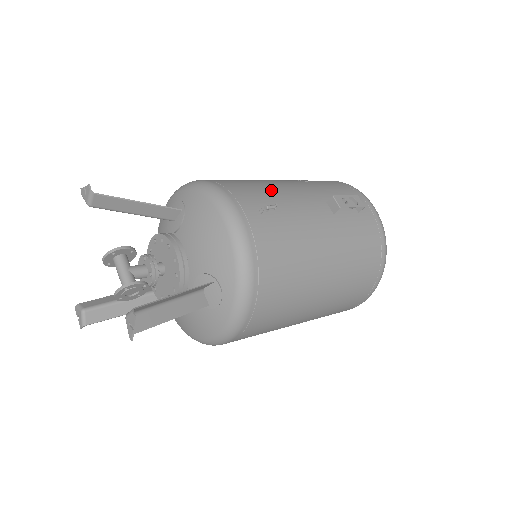
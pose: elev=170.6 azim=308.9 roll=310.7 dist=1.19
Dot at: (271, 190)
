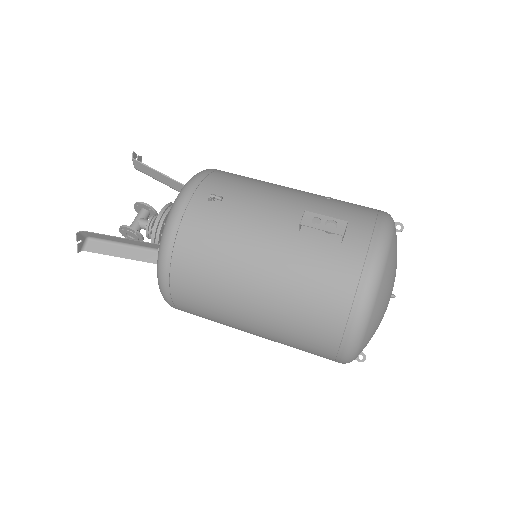
Dot at: (252, 189)
